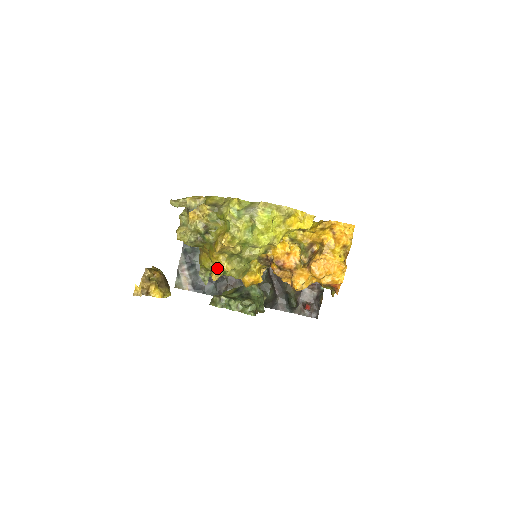
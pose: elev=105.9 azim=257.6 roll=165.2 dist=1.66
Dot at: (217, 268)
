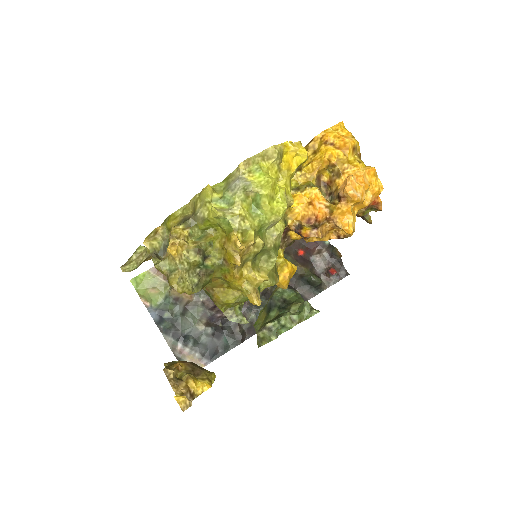
Dot at: (250, 288)
